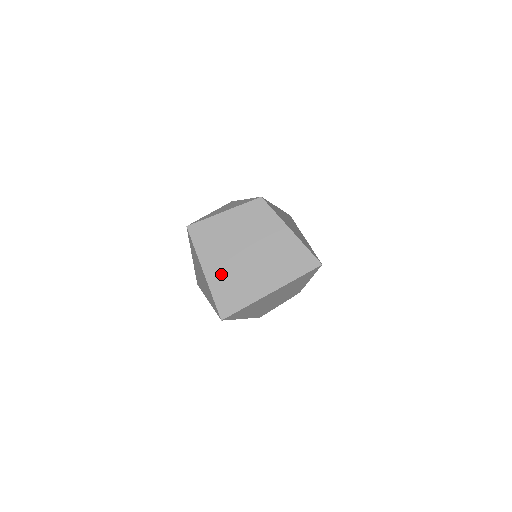
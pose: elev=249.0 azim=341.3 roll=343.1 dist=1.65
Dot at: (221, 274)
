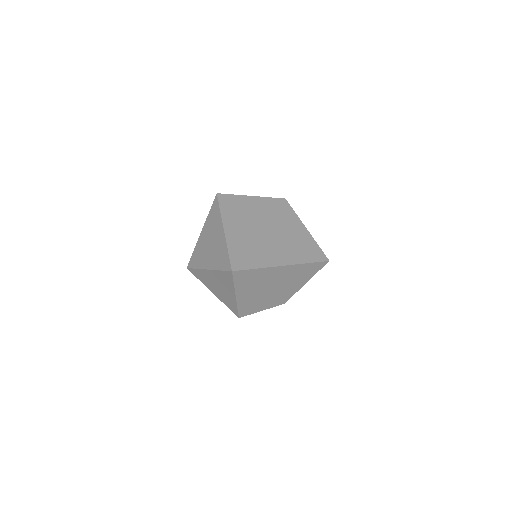
Dot at: (240, 237)
